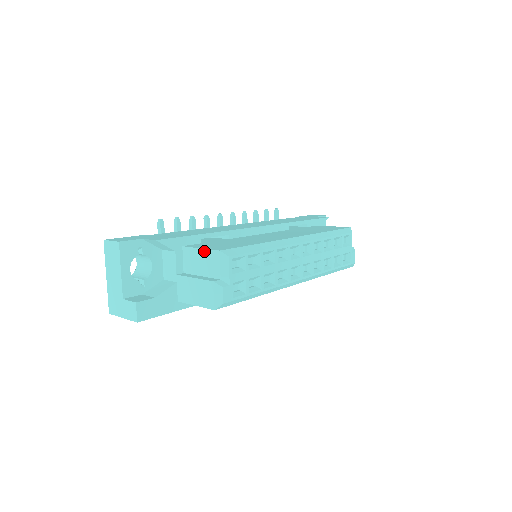
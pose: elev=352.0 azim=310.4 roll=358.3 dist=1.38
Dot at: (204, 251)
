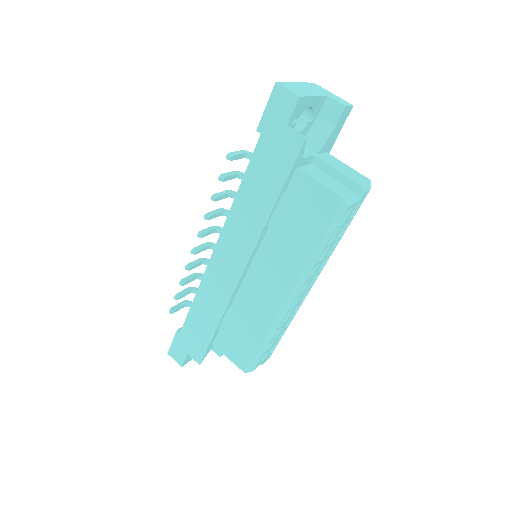
Dot at: (233, 361)
